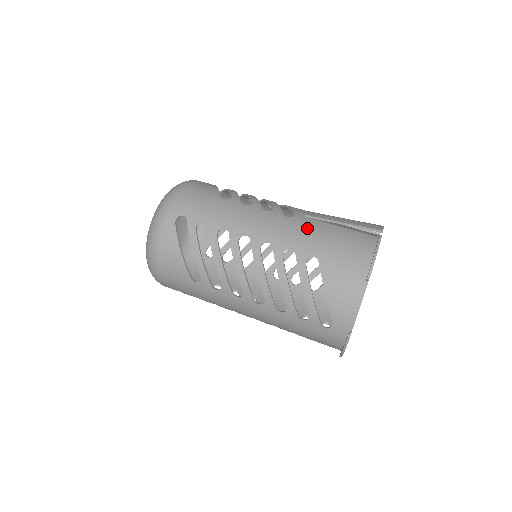
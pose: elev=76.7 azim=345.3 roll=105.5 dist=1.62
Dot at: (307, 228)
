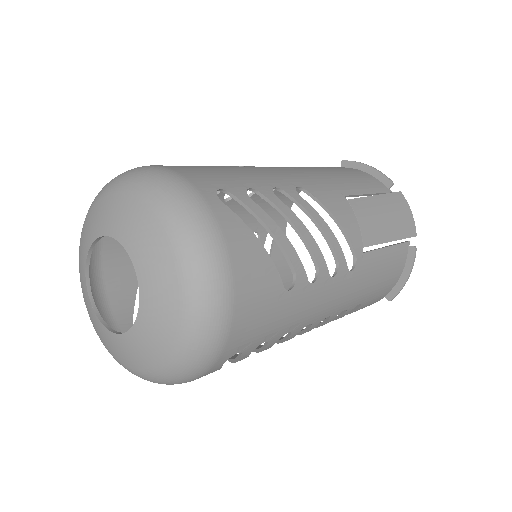
Dot at: (366, 277)
